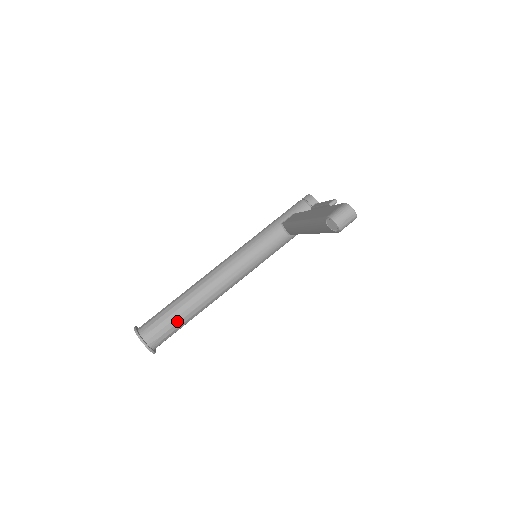
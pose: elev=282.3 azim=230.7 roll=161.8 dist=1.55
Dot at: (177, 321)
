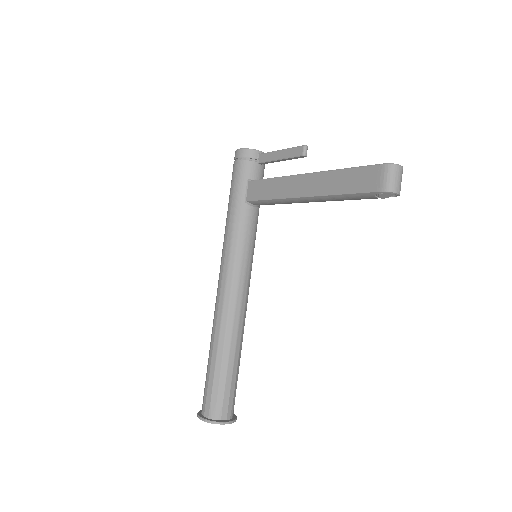
Dot at: (235, 376)
